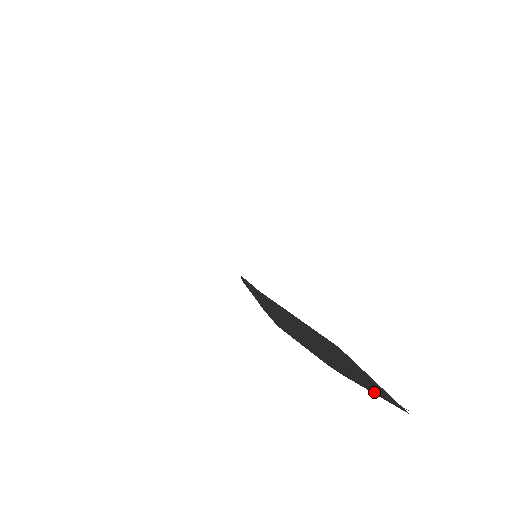
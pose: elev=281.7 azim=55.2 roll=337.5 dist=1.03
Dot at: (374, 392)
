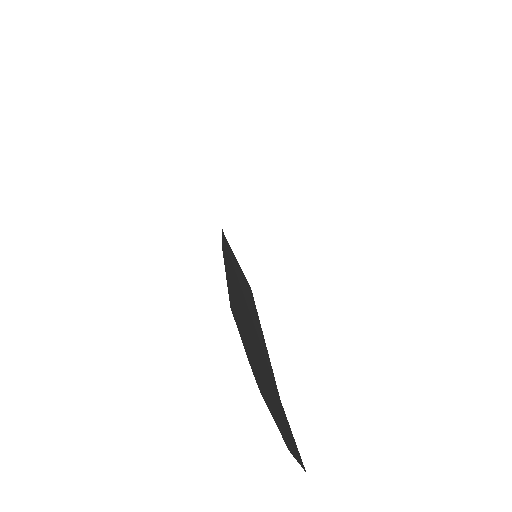
Dot at: (267, 383)
